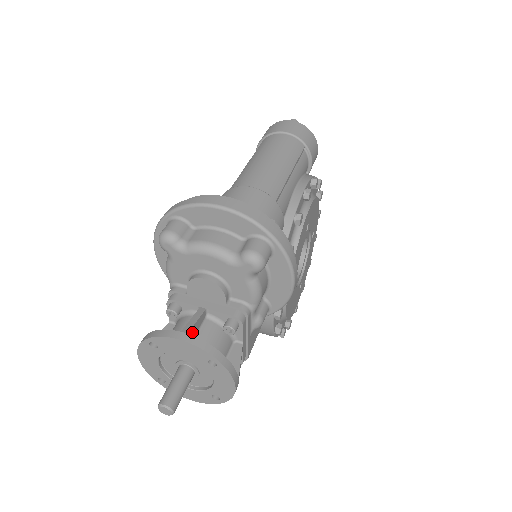
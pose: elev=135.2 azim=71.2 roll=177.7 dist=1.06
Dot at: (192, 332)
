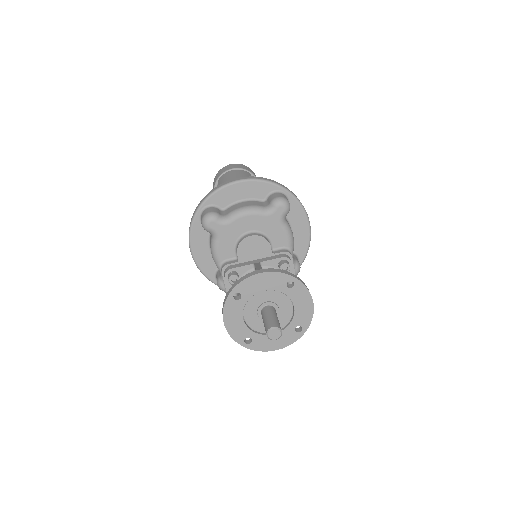
Dot at: occluded
